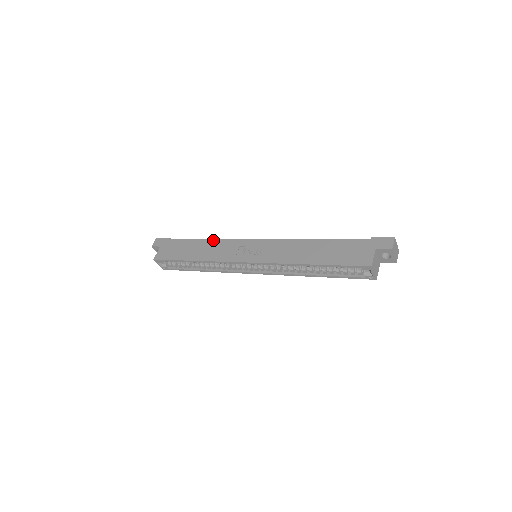
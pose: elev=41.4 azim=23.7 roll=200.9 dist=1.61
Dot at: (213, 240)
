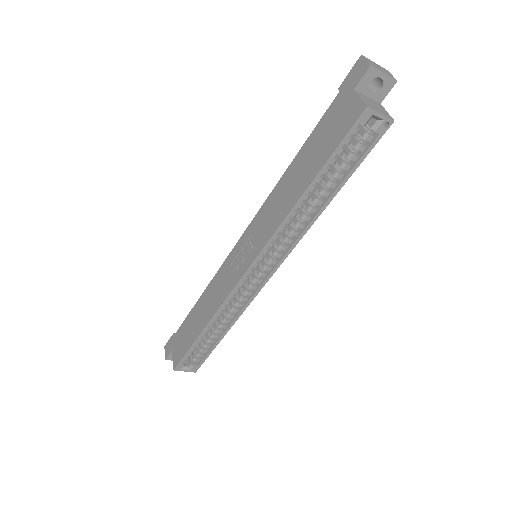
Dot at: (206, 289)
